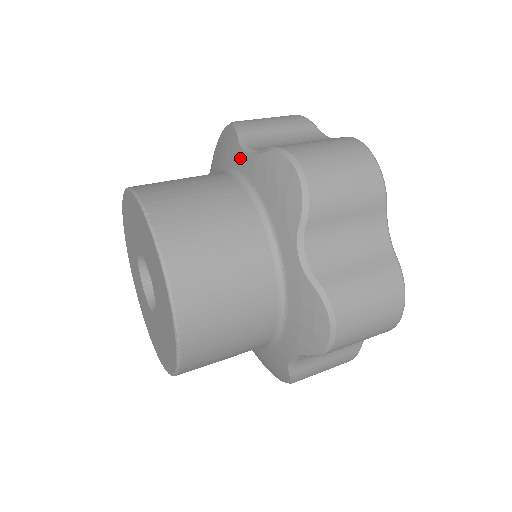
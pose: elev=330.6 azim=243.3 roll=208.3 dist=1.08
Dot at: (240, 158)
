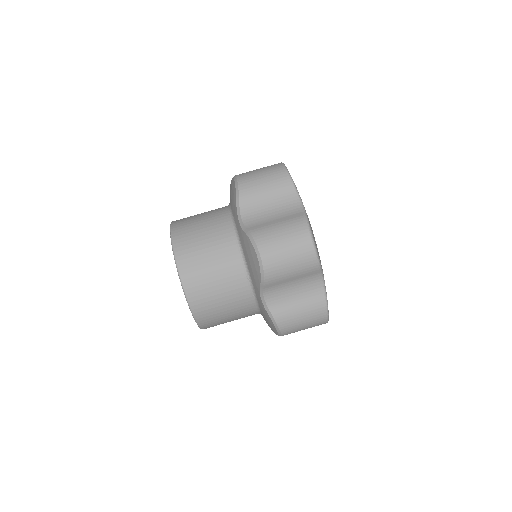
Dot at: (257, 291)
